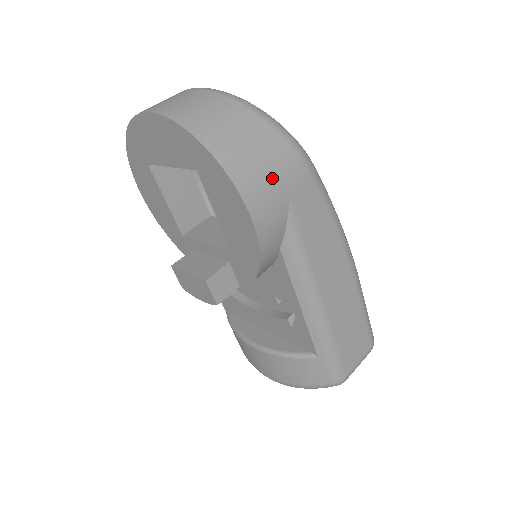
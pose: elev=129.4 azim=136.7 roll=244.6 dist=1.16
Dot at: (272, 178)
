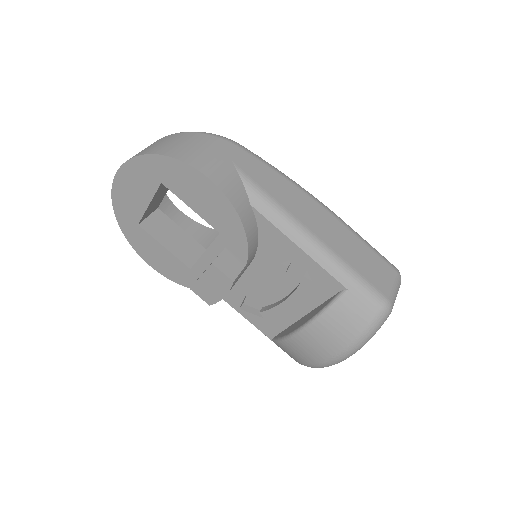
Dot at: (211, 154)
